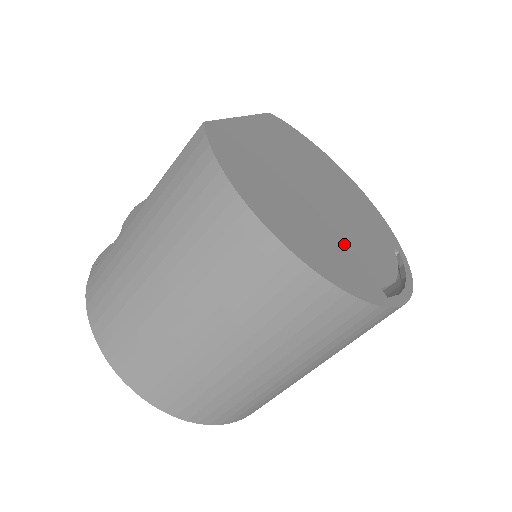
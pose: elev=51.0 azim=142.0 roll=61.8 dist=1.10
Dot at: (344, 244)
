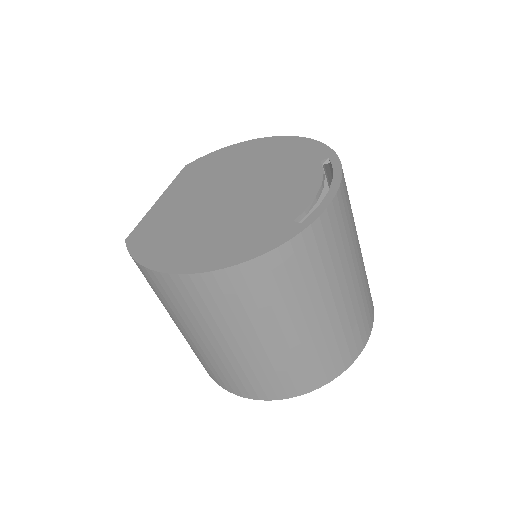
Dot at: (254, 216)
